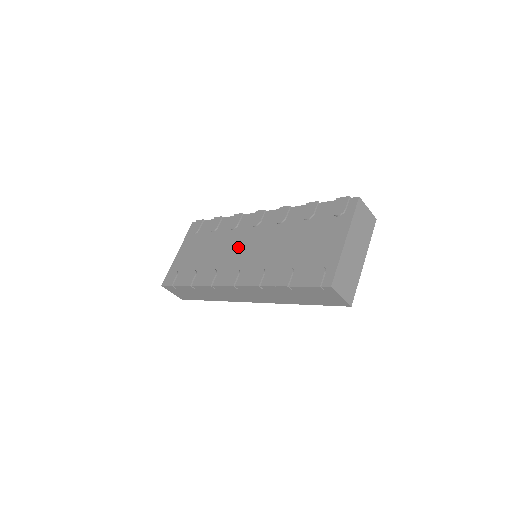
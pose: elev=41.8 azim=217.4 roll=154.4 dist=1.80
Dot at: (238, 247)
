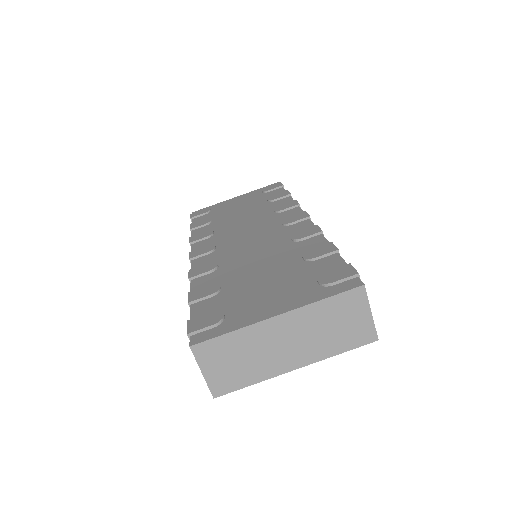
Dot at: (248, 230)
